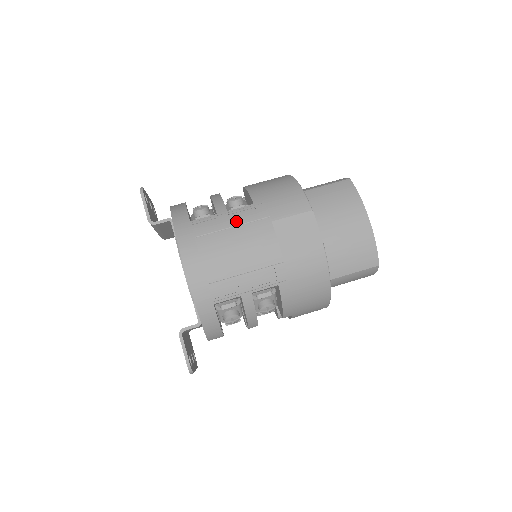
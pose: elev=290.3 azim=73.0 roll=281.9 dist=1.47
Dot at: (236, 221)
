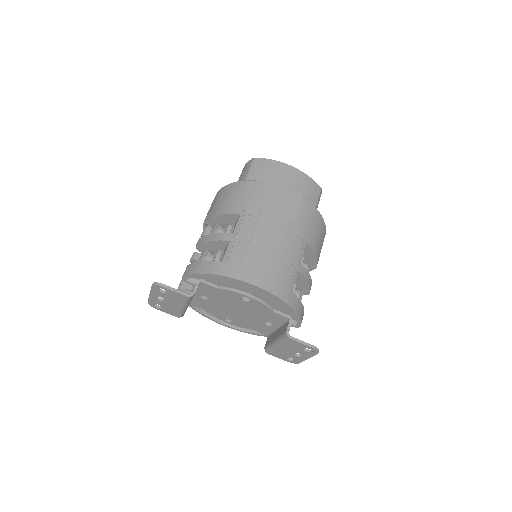
Dot at: (247, 232)
